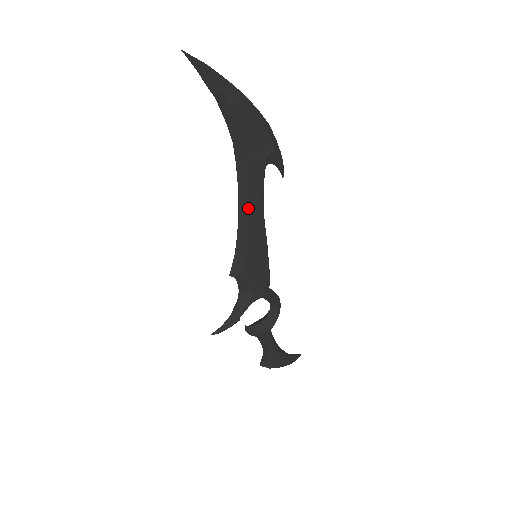
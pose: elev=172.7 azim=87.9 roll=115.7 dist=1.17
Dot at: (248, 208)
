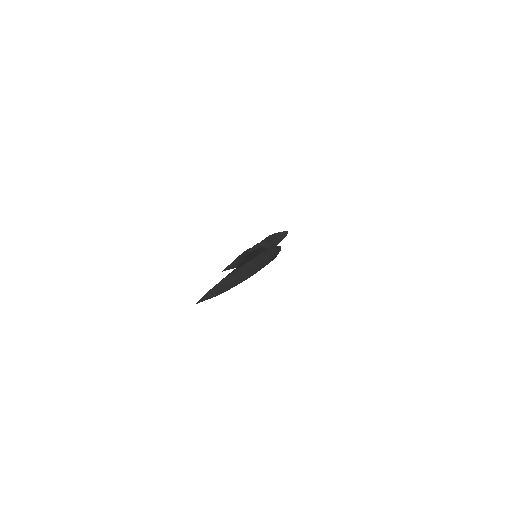
Dot at: occluded
